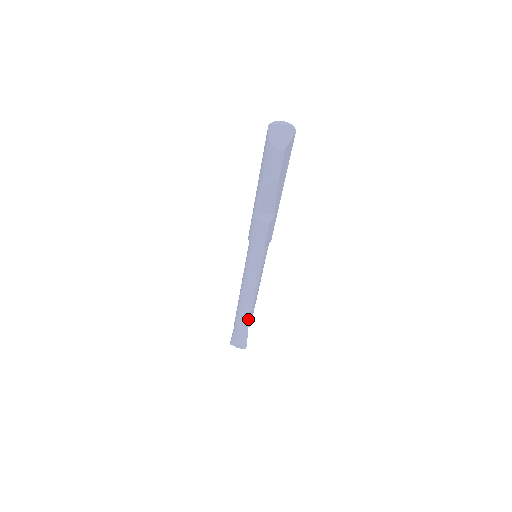
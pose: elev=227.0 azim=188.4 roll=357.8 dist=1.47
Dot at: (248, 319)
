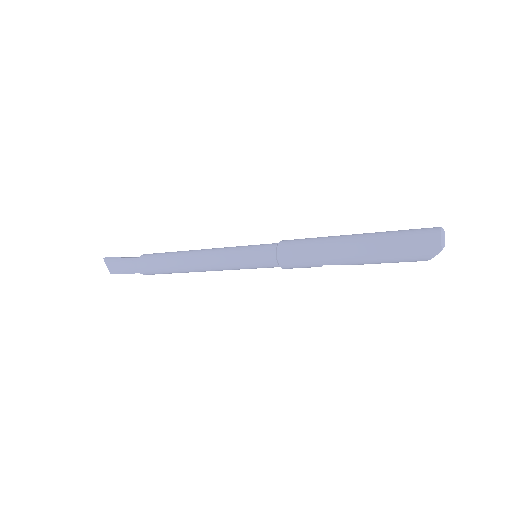
Dot at: occluded
